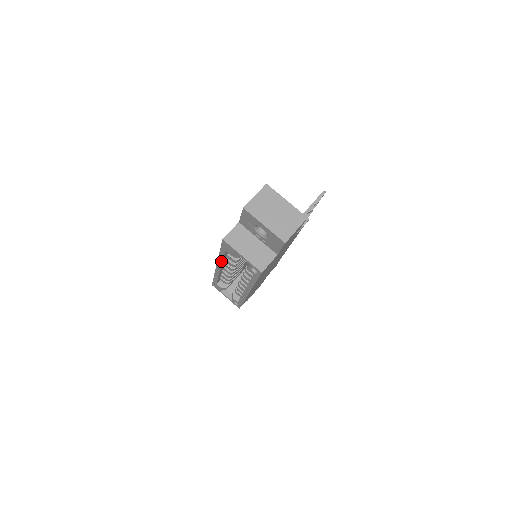
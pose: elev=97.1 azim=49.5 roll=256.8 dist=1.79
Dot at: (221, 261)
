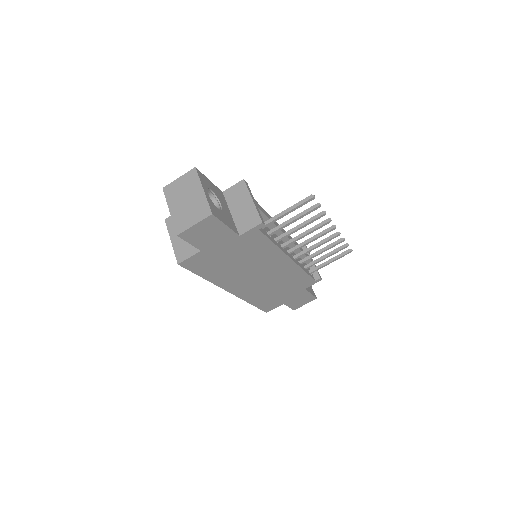
Dot at: occluded
